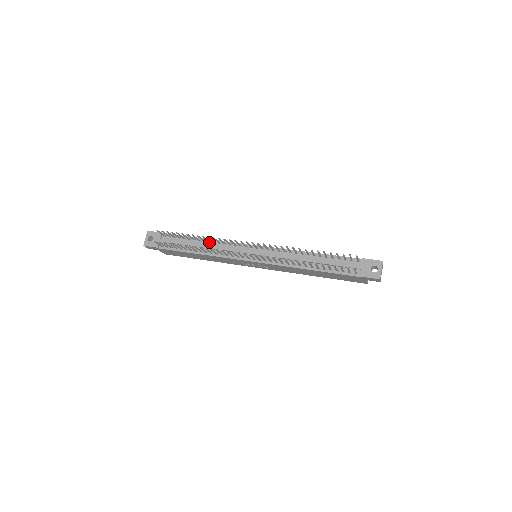
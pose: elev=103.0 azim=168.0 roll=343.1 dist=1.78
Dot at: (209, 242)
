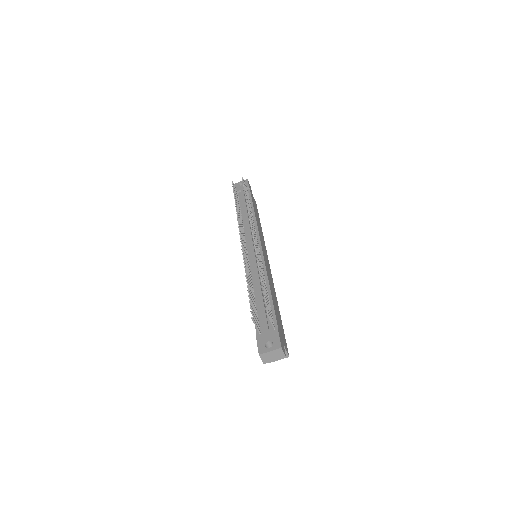
Dot at: occluded
